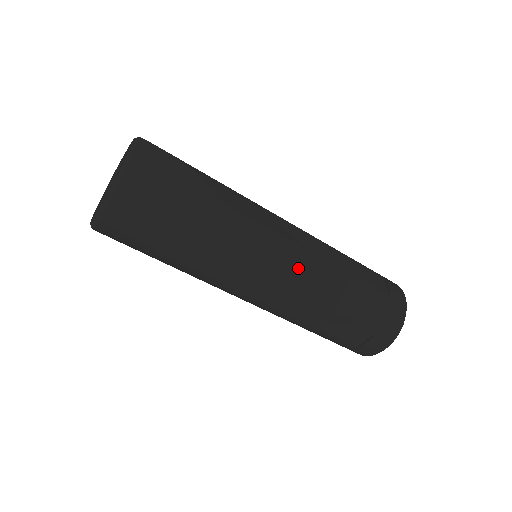
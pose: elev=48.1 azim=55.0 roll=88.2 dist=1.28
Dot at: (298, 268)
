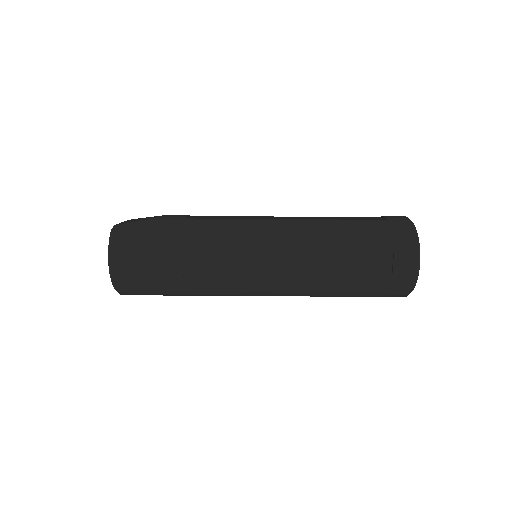
Dot at: (280, 232)
